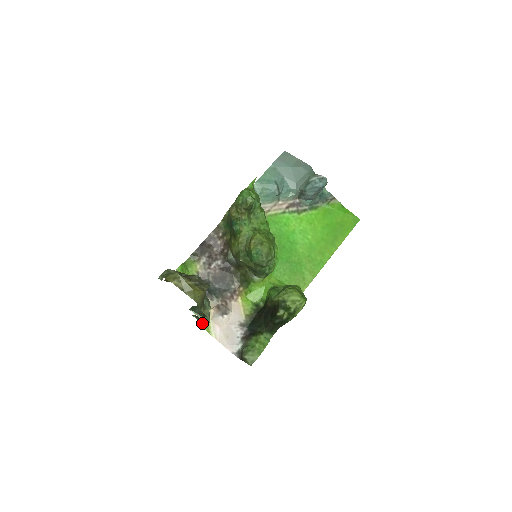
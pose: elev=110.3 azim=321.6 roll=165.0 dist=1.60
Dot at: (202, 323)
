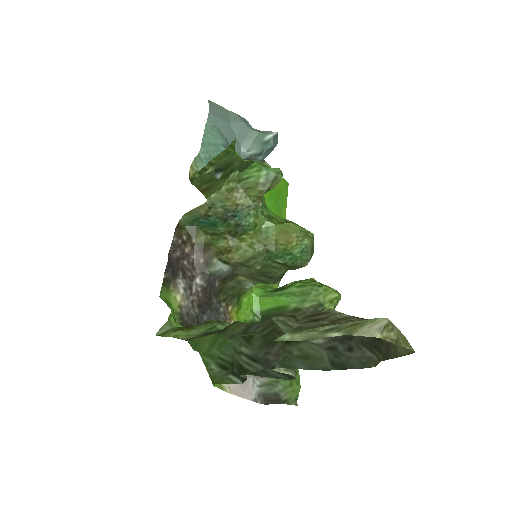
Dot at: (240, 380)
